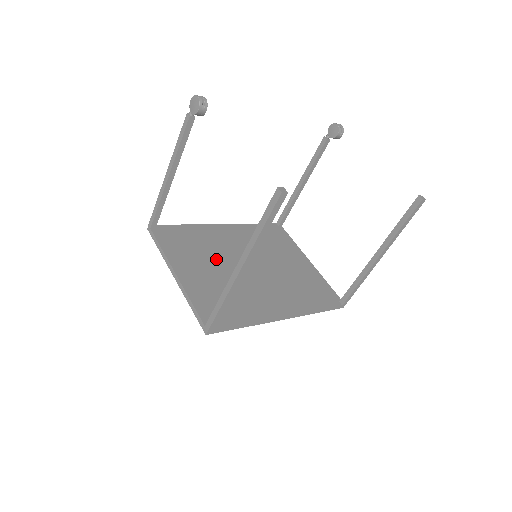
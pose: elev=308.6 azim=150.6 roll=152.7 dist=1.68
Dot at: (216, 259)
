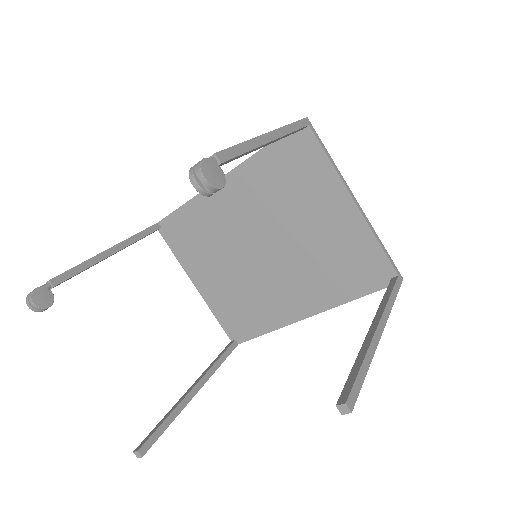
Dot at: (225, 253)
